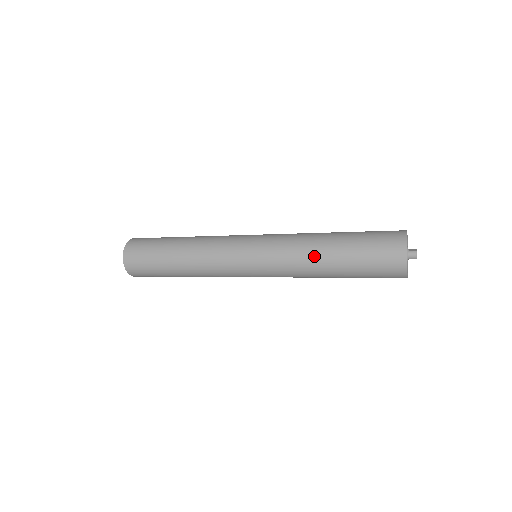
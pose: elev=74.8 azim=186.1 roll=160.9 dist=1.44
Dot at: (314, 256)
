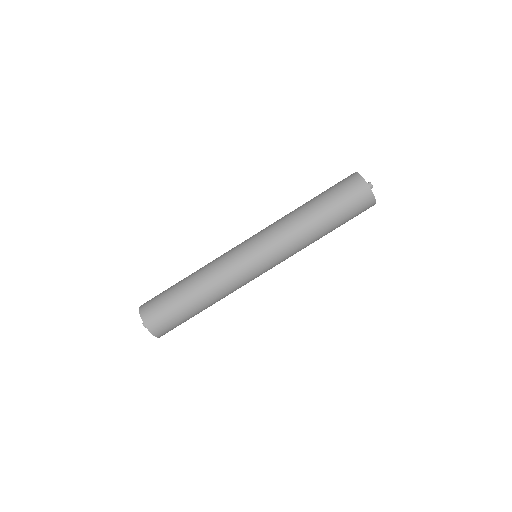
Dot at: (304, 223)
